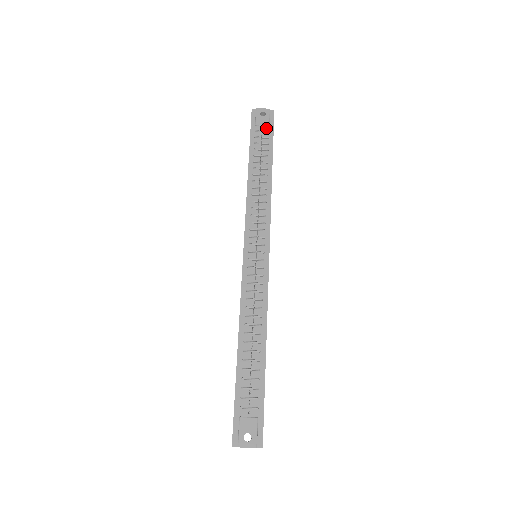
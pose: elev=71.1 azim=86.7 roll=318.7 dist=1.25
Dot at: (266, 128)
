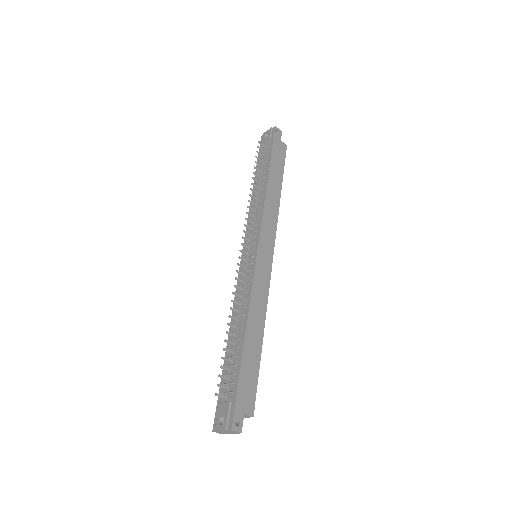
Dot at: (268, 145)
